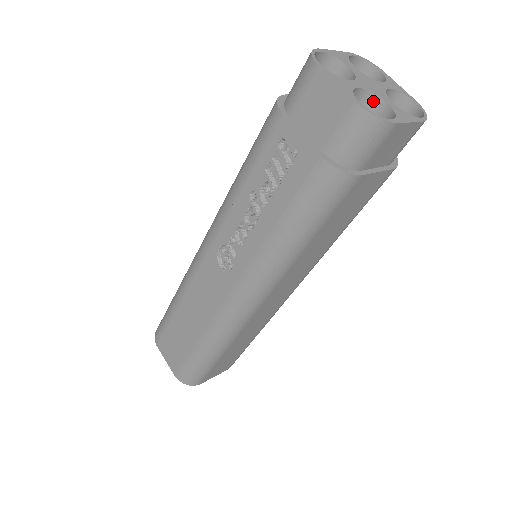
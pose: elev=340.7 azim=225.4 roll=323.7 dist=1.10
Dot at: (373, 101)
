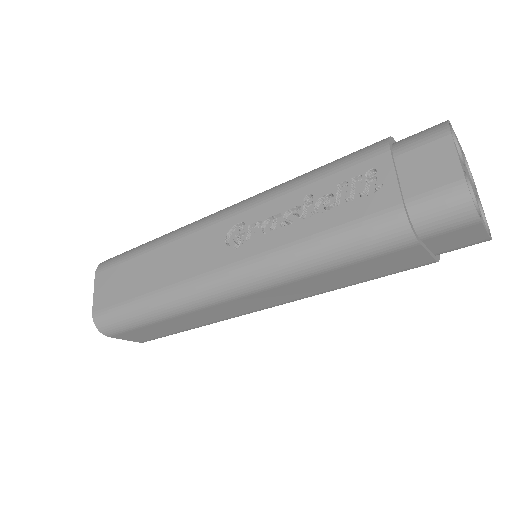
Dot at: occluded
